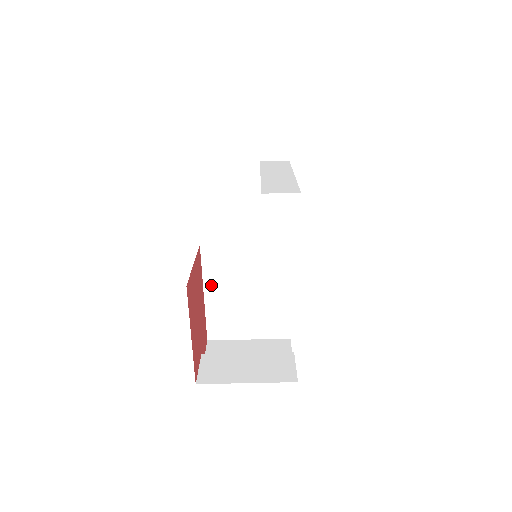
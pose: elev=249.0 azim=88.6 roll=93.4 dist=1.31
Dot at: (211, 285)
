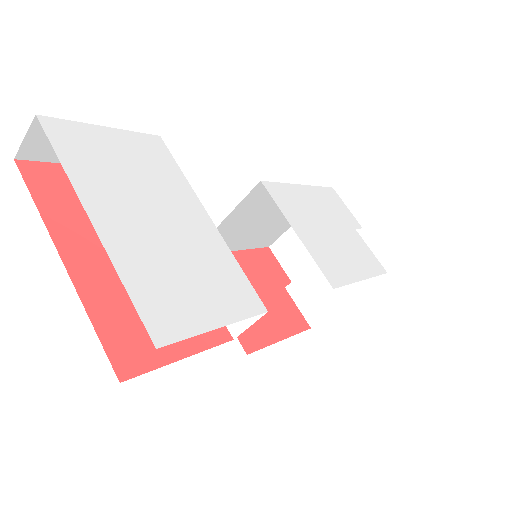
Dot at: (231, 246)
